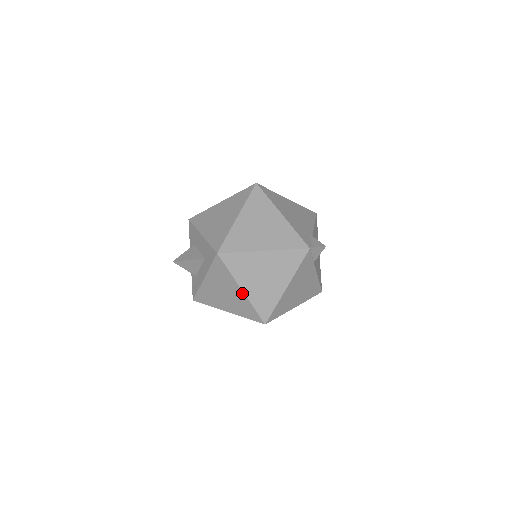
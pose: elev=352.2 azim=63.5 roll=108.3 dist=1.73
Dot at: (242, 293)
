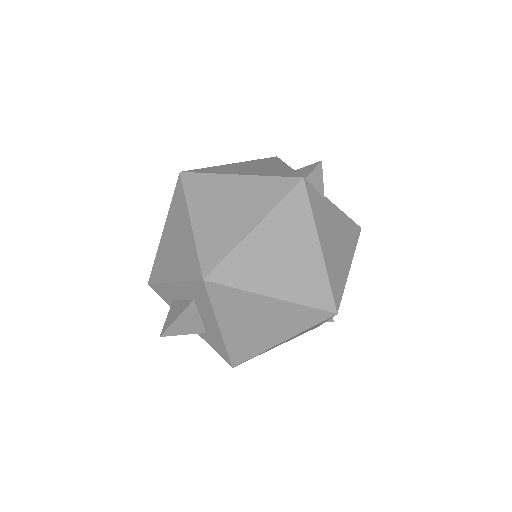
Dot at: occluded
